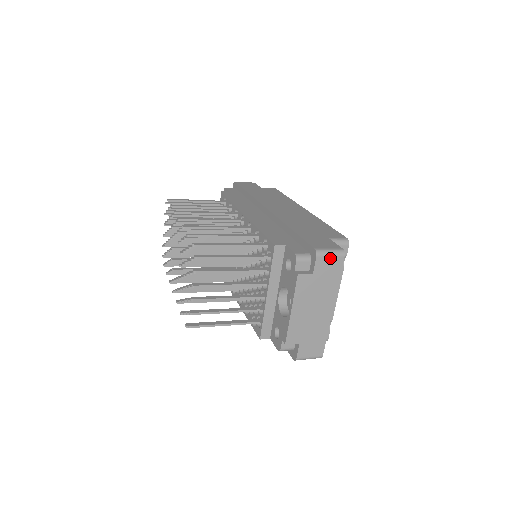
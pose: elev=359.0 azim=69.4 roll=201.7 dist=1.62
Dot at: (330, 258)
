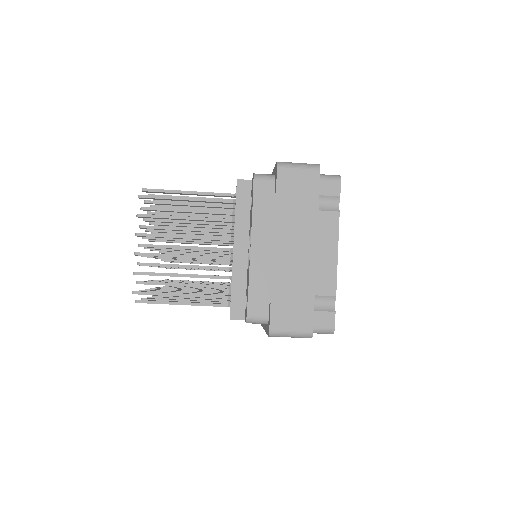
Dot at: (298, 171)
